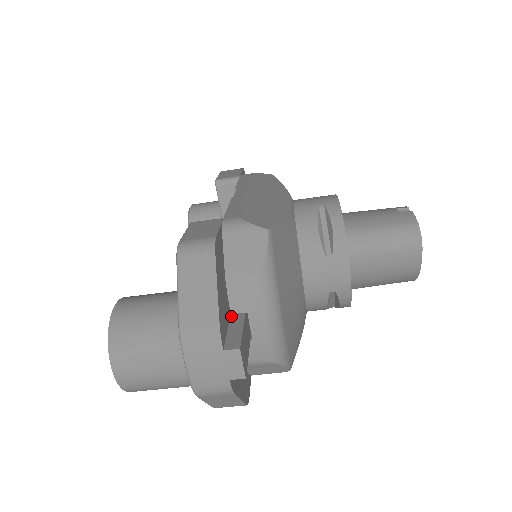
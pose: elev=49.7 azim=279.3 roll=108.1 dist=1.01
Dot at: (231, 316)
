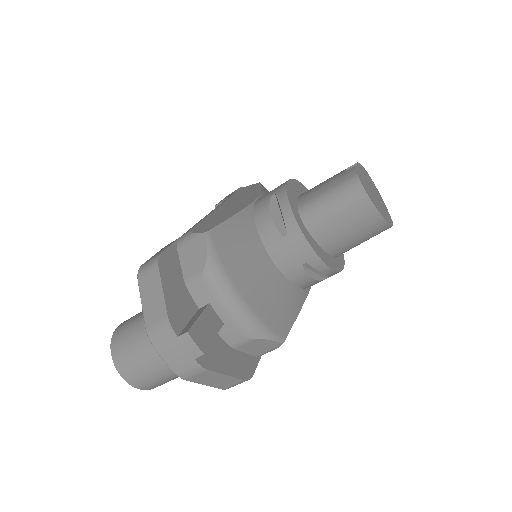
Dot at: (198, 310)
